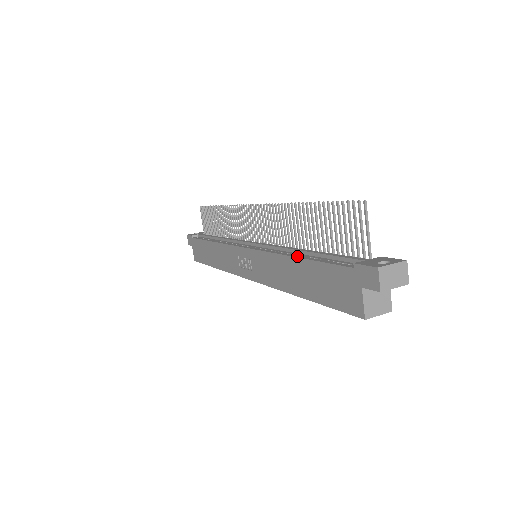
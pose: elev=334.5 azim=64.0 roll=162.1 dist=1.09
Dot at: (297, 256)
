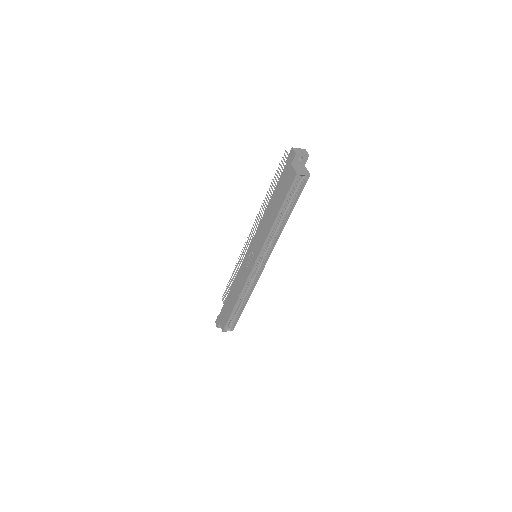
Dot at: (269, 203)
